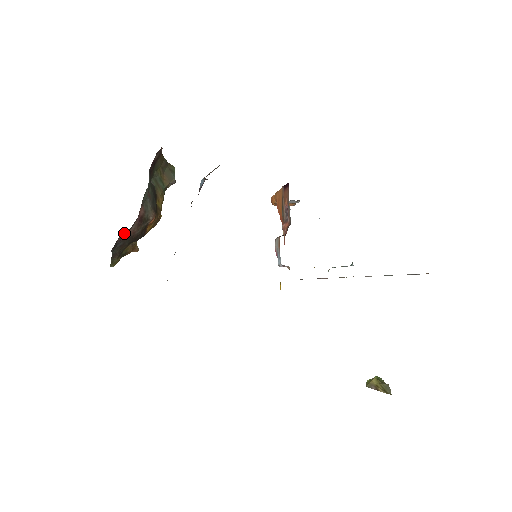
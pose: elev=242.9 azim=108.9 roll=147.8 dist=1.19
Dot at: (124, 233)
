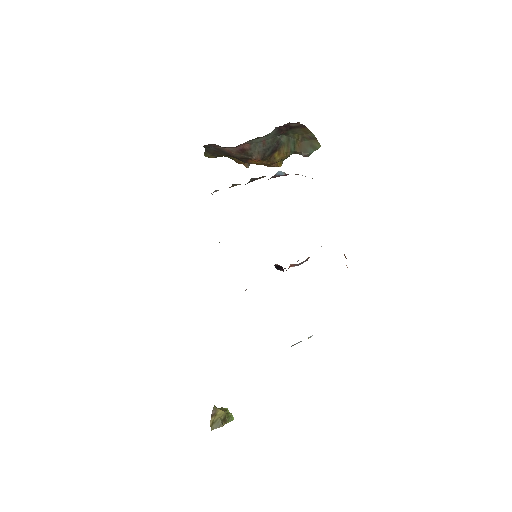
Dot at: occluded
